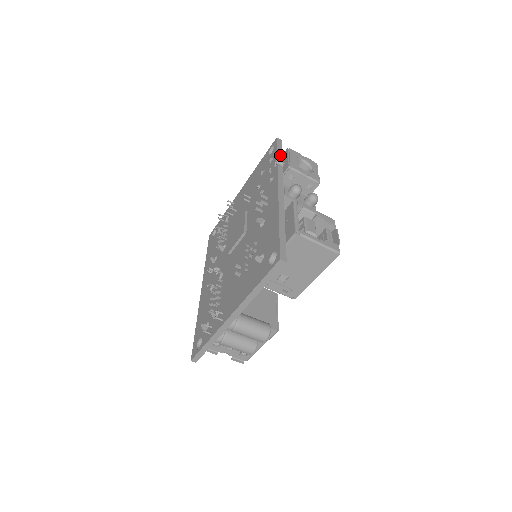
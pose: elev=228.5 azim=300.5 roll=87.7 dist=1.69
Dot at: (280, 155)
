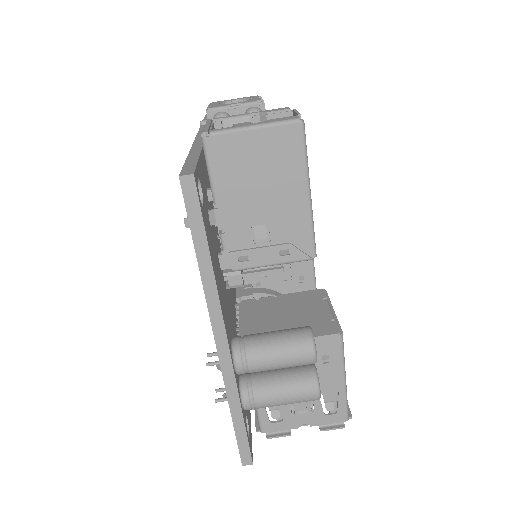
Dot at: occluded
